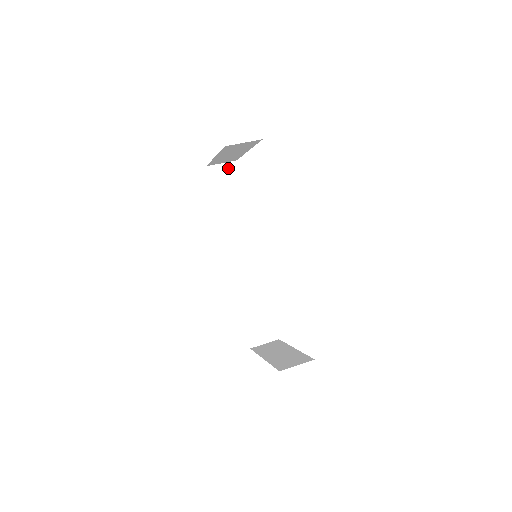
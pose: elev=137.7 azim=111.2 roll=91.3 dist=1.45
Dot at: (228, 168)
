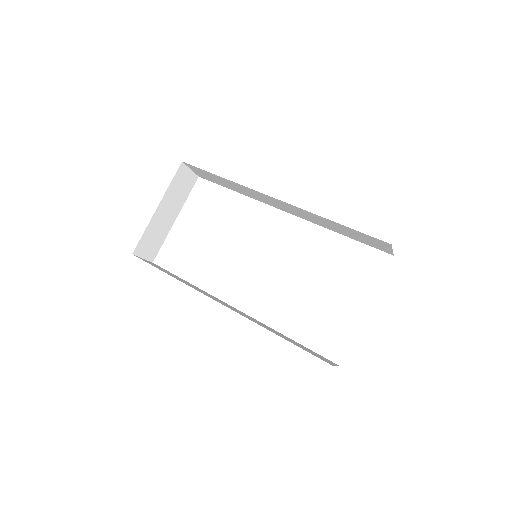
Dot at: occluded
